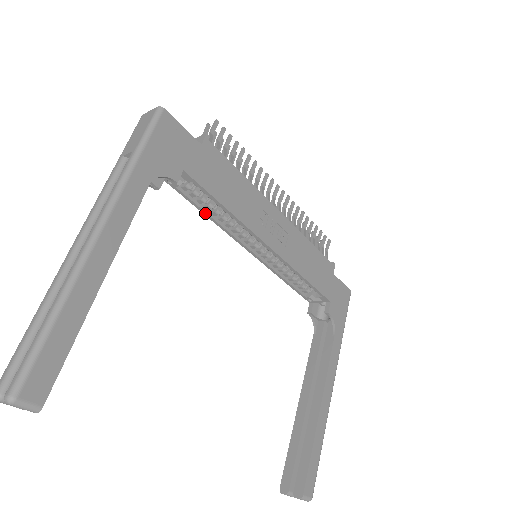
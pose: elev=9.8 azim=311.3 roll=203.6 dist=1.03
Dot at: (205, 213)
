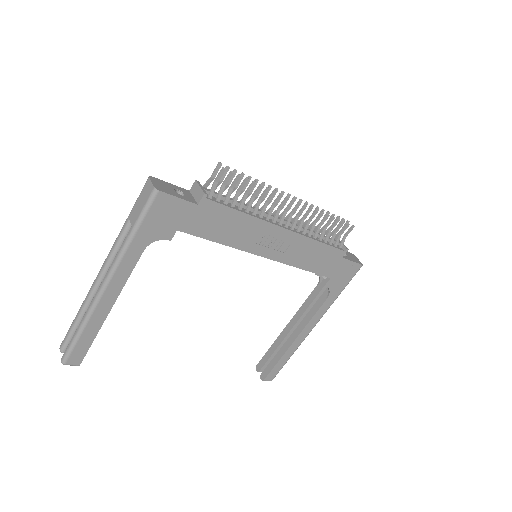
Dot at: occluded
